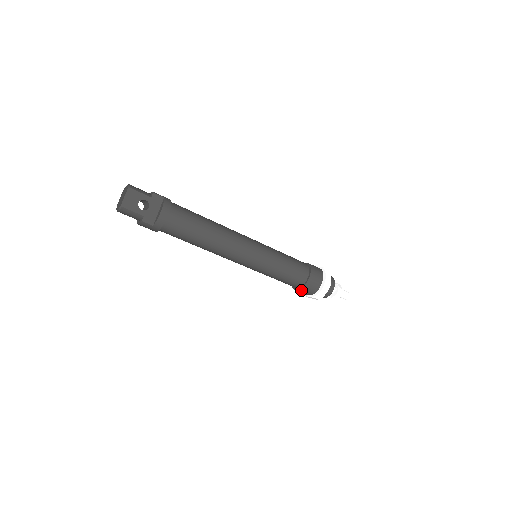
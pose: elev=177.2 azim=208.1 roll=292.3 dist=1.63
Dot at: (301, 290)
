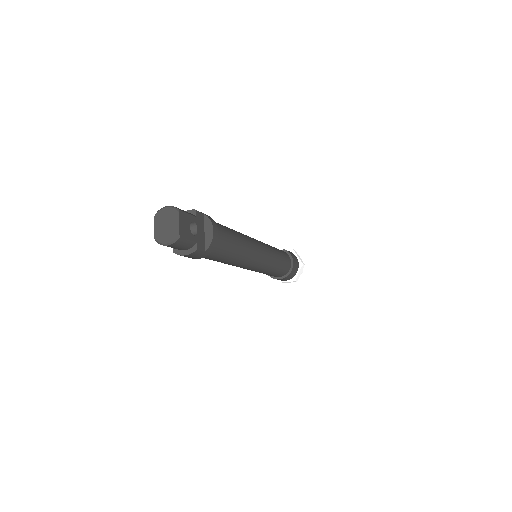
Dot at: (286, 277)
